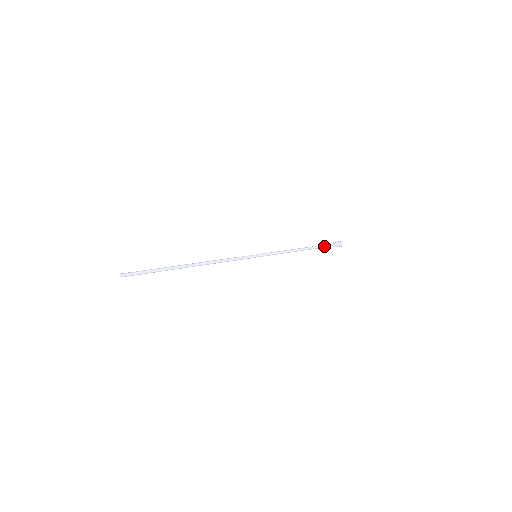
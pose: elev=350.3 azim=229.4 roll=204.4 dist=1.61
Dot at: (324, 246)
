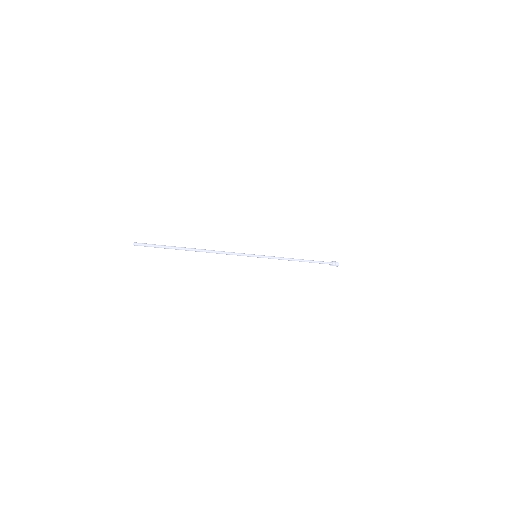
Dot at: (321, 262)
